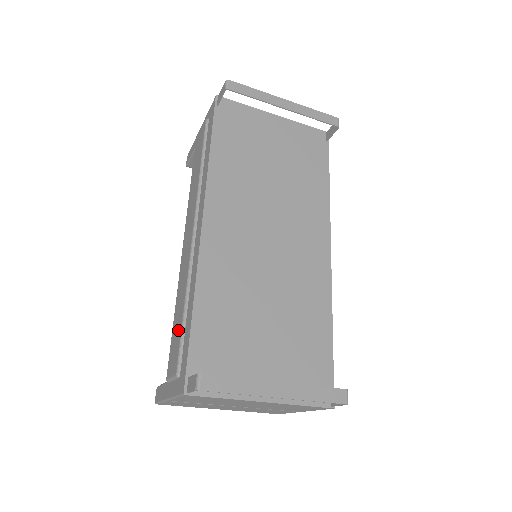
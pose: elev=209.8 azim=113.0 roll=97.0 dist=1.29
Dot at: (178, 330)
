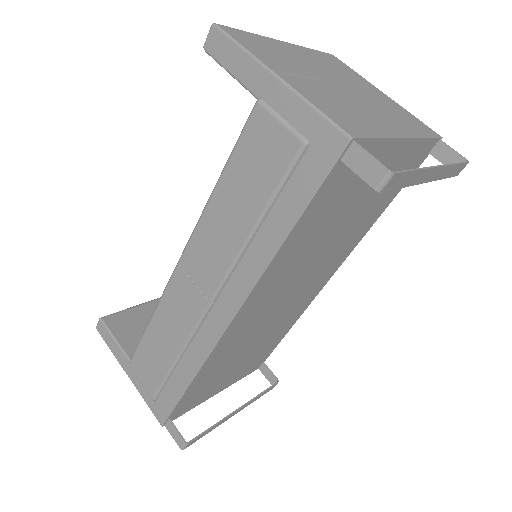
Dot at: (159, 364)
